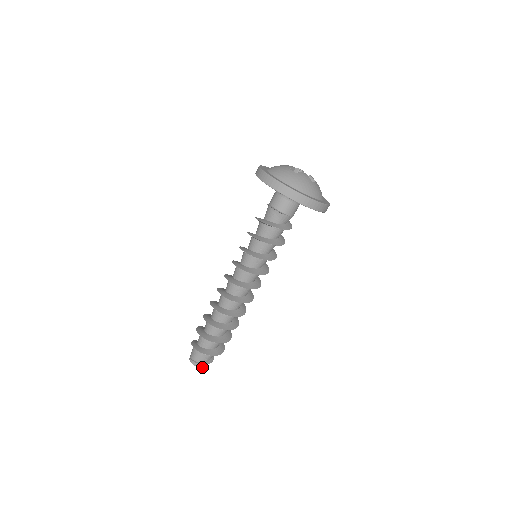
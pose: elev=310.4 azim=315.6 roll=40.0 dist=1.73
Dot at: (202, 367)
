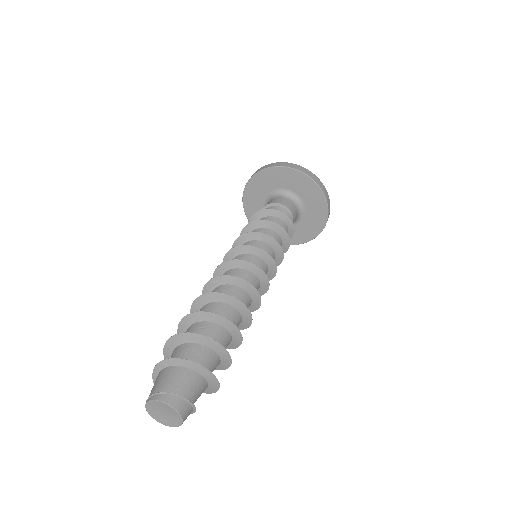
Dot at: (181, 412)
